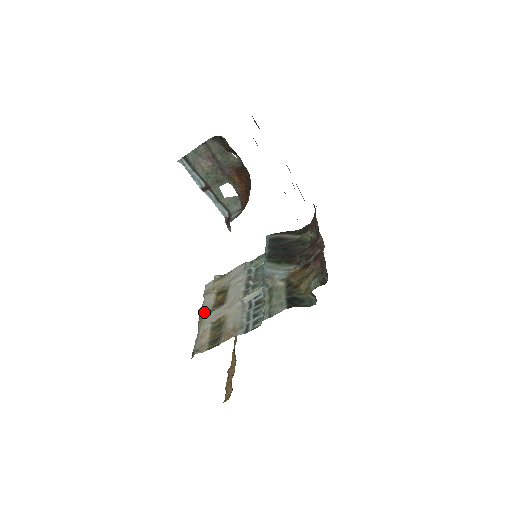
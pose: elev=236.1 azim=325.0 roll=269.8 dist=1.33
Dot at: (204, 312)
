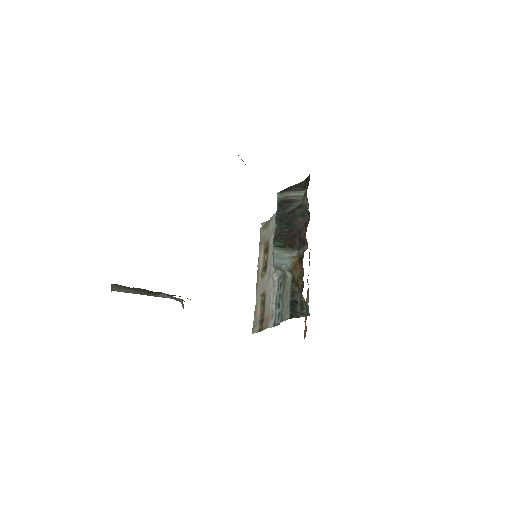
Dot at: (258, 275)
